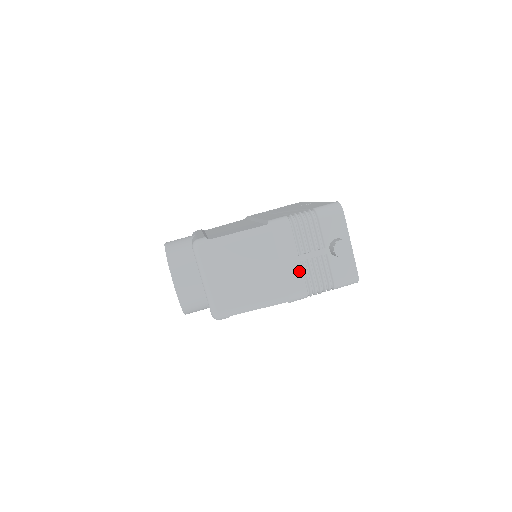
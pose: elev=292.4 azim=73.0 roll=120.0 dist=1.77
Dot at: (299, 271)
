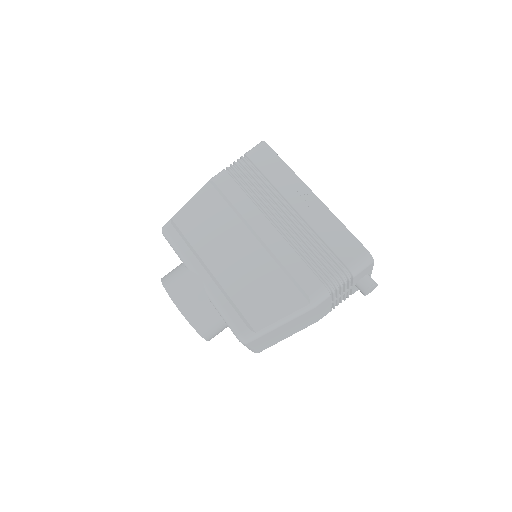
Dot at: (329, 308)
